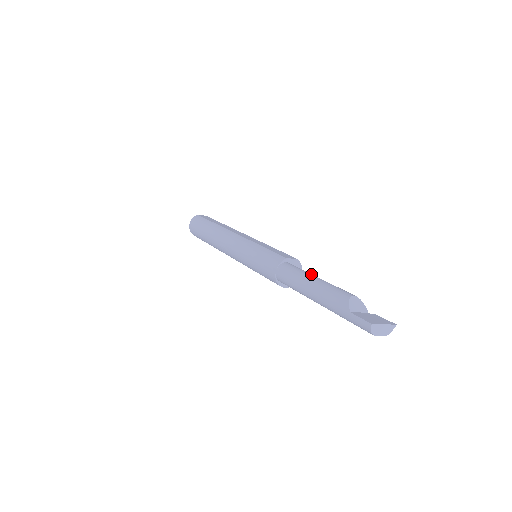
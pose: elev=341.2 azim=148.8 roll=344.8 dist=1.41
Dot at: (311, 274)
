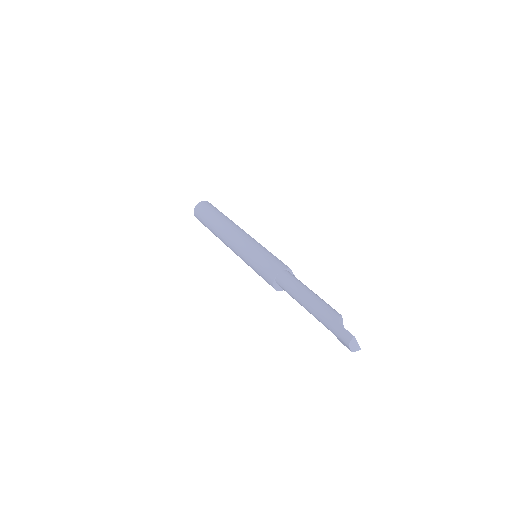
Dot at: occluded
